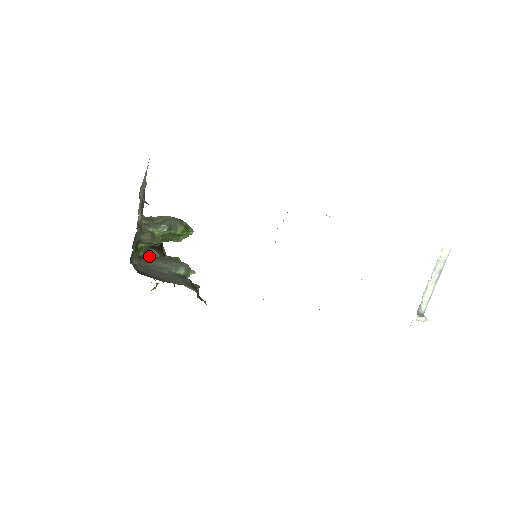
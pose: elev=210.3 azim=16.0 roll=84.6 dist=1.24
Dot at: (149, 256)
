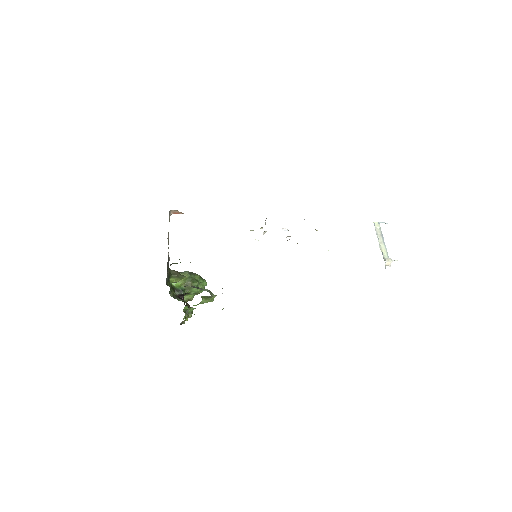
Dot at: (178, 299)
